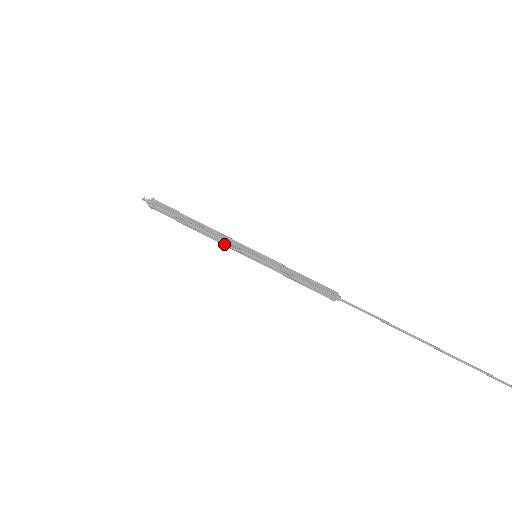
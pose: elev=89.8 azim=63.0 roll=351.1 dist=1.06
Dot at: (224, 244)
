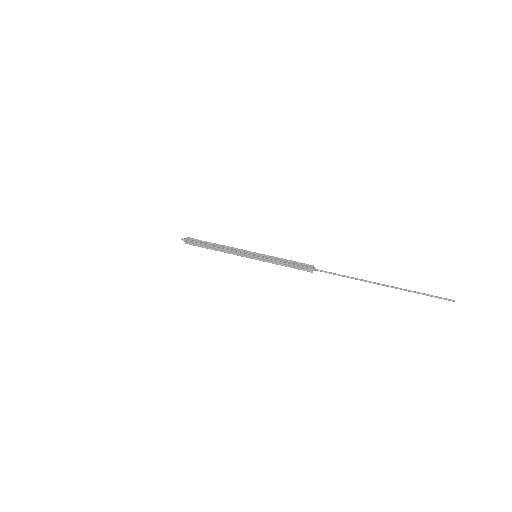
Dot at: (234, 254)
